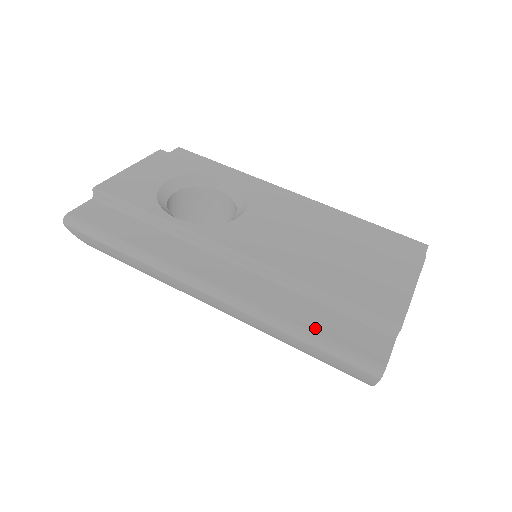
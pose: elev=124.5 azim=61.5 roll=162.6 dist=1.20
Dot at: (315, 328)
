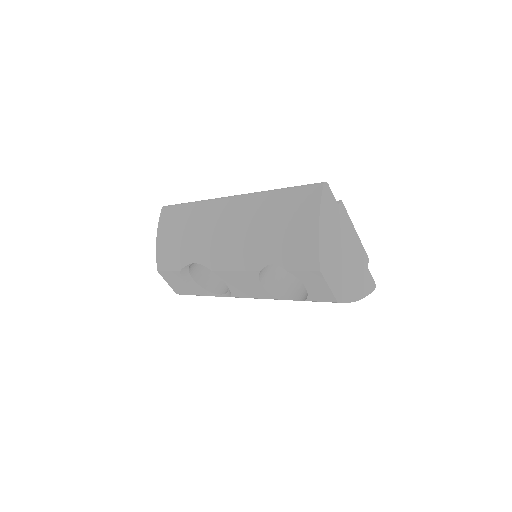
Dot at: occluded
